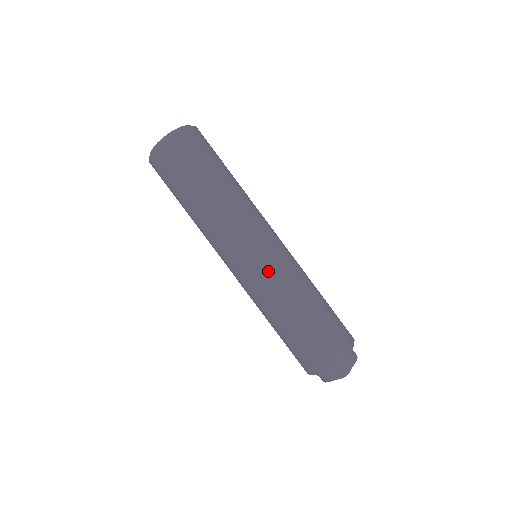
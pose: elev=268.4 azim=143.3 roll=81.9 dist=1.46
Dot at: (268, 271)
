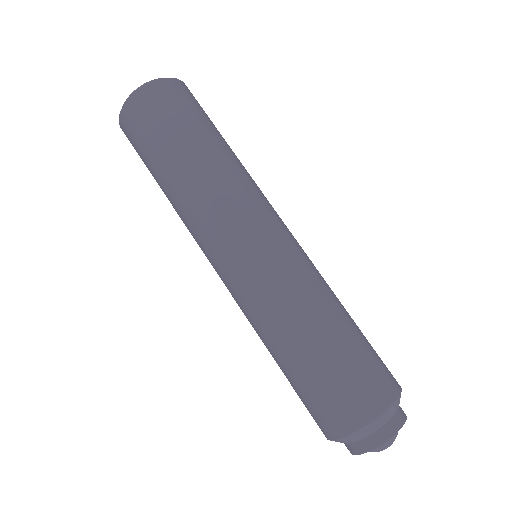
Dot at: (261, 276)
